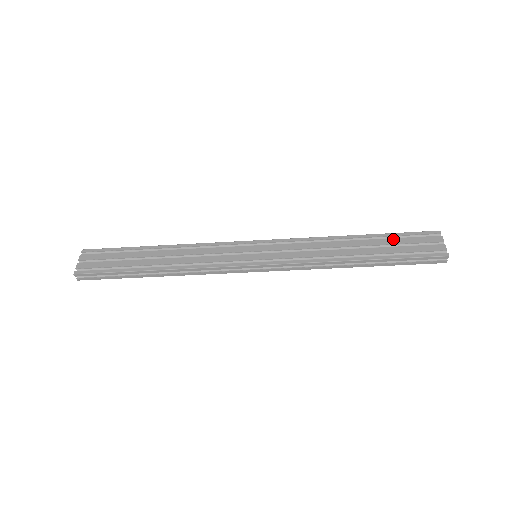
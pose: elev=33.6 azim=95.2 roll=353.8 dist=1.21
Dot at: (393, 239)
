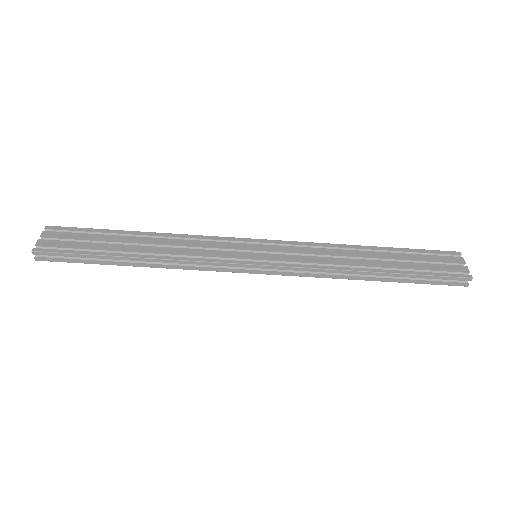
Dot at: (411, 254)
